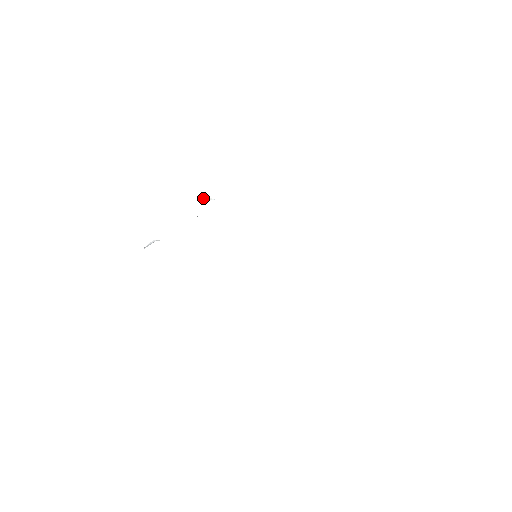
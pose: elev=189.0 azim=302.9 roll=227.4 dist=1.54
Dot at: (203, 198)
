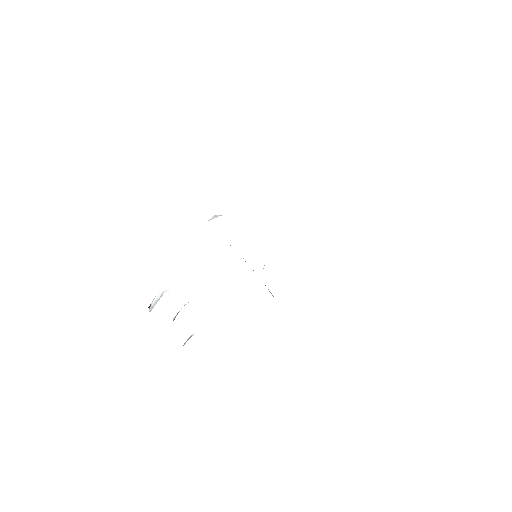
Dot at: (209, 219)
